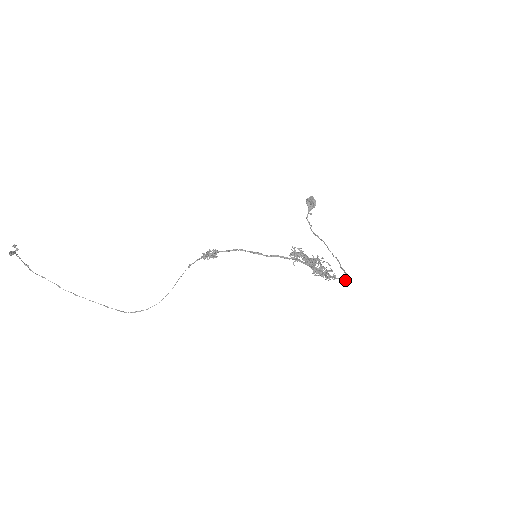
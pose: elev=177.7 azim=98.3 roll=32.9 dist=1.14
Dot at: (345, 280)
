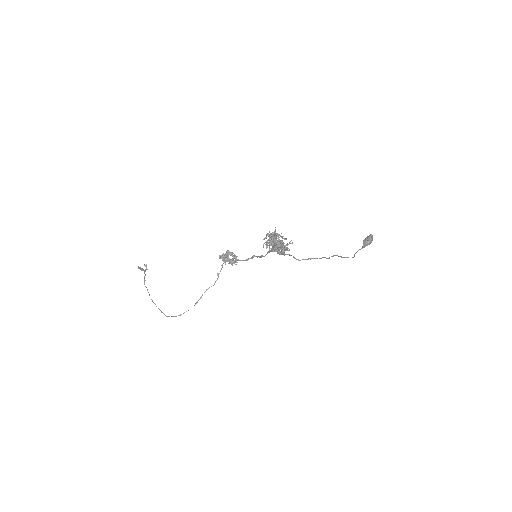
Dot at: occluded
